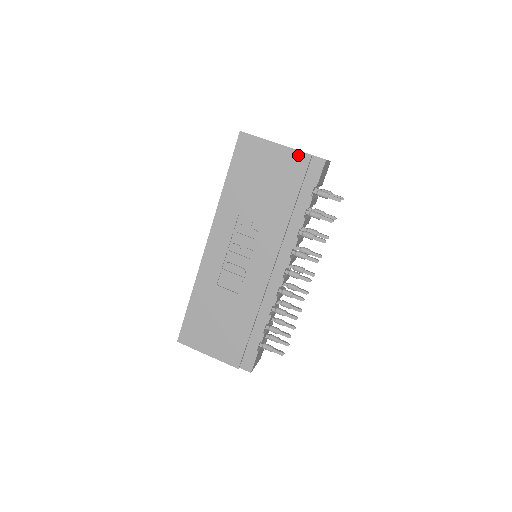
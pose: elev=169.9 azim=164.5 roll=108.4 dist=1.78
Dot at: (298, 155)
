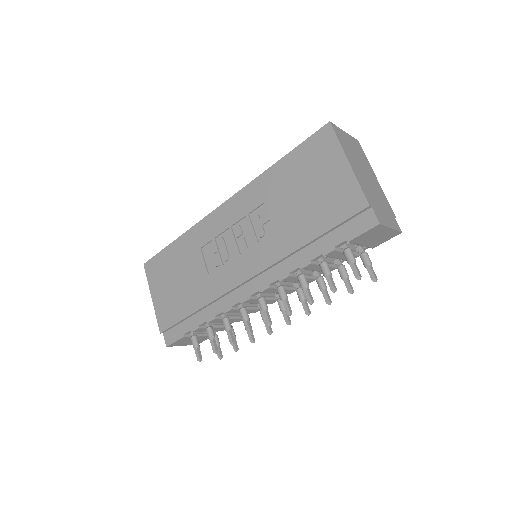
Dot at: (357, 194)
